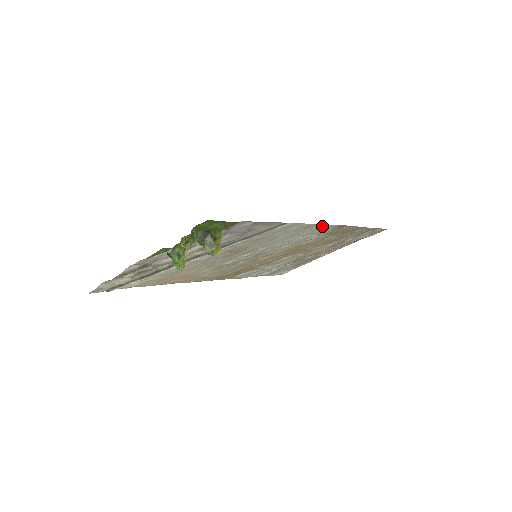
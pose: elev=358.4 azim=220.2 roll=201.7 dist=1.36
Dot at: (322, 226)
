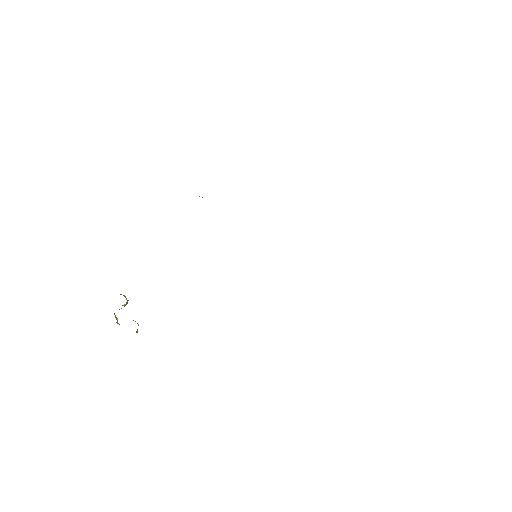
Dot at: occluded
